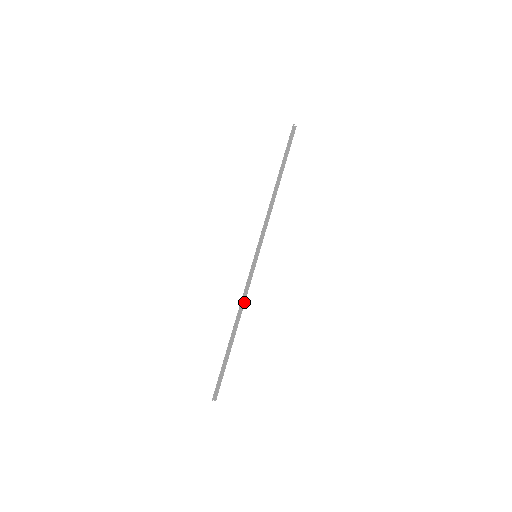
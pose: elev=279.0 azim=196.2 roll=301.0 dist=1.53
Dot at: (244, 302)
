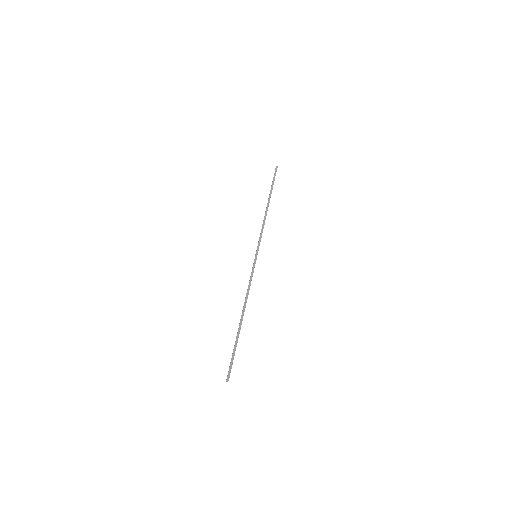
Dot at: (248, 293)
